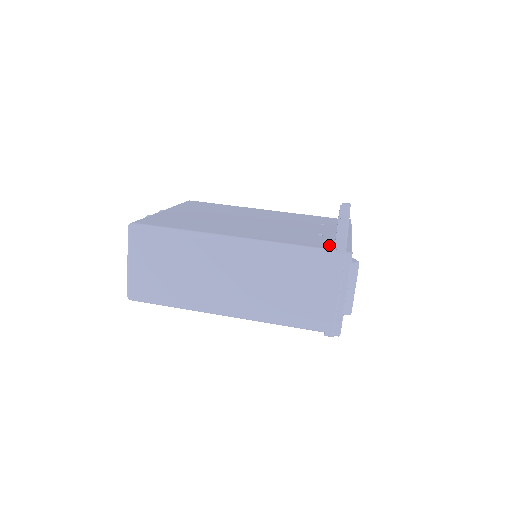
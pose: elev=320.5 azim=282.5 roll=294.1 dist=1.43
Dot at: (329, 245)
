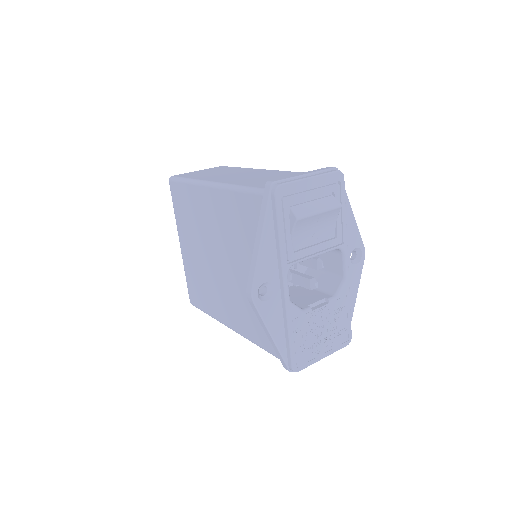
Dot at: occluded
